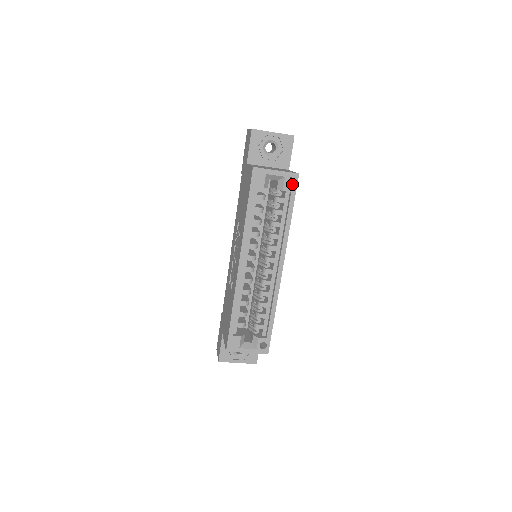
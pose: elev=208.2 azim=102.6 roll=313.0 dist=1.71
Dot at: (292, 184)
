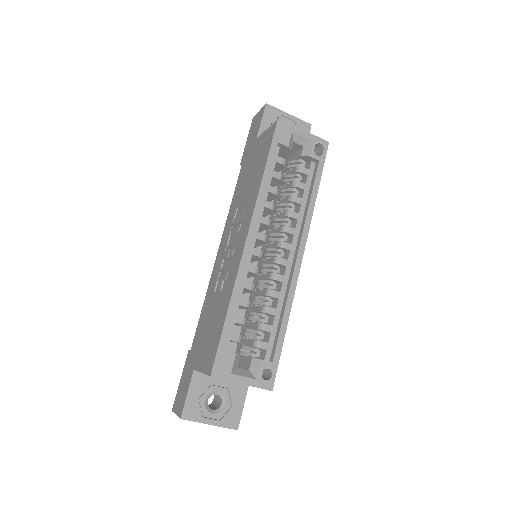
Dot at: occluded
